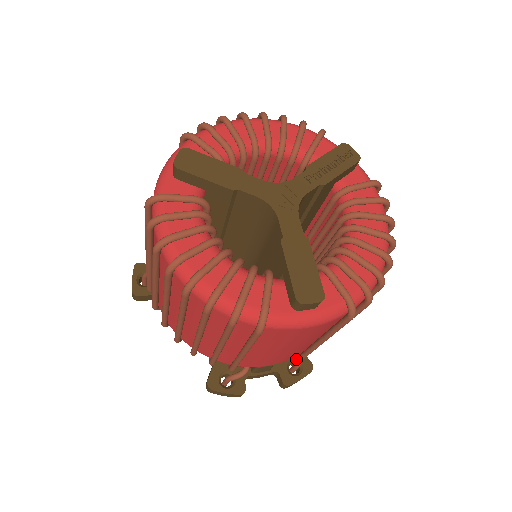
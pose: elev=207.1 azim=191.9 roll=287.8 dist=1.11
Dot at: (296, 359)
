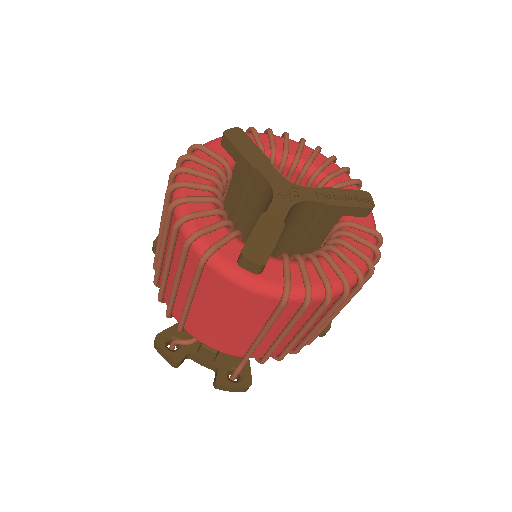
Dot at: occluded
